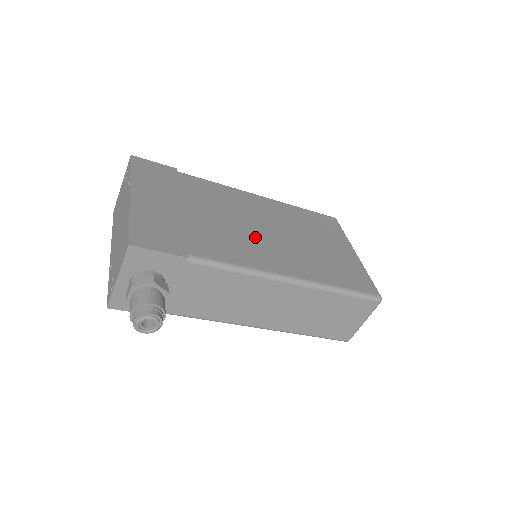
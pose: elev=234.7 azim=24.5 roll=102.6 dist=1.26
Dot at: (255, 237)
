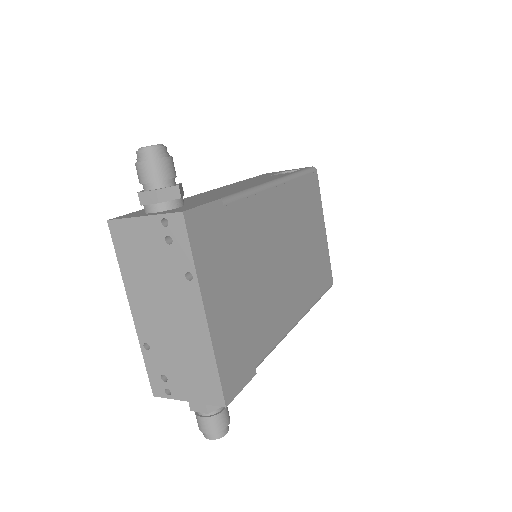
Dot at: (282, 281)
